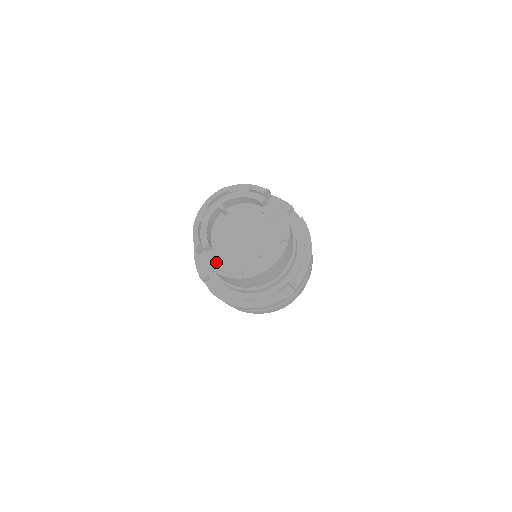
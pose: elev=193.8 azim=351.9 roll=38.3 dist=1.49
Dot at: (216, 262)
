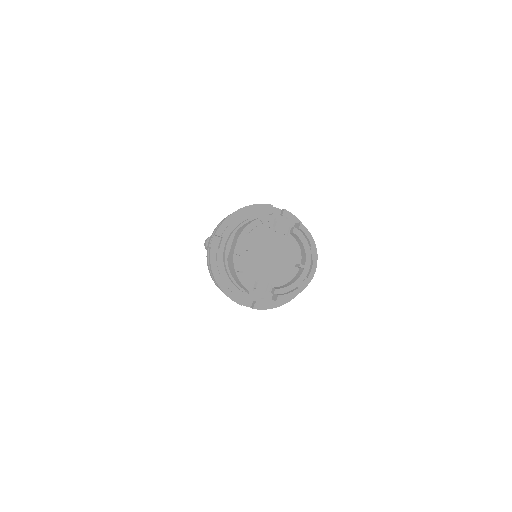
Dot at: (266, 291)
